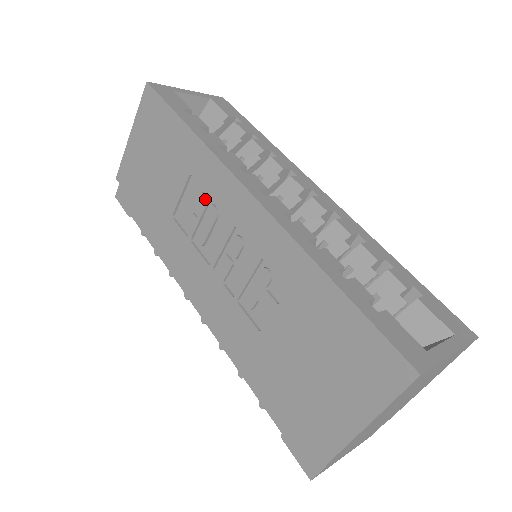
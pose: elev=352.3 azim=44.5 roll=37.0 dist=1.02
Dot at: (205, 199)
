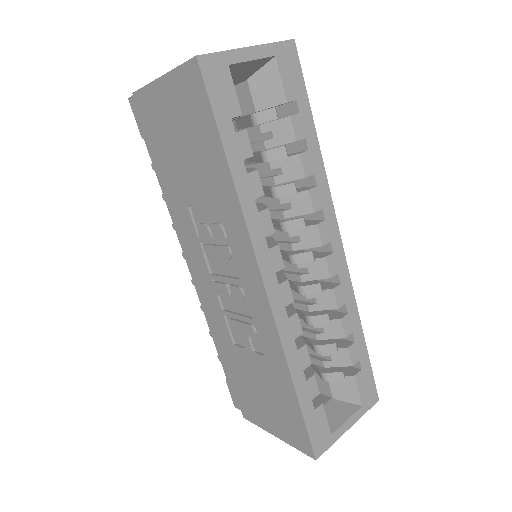
Dot at: (224, 238)
